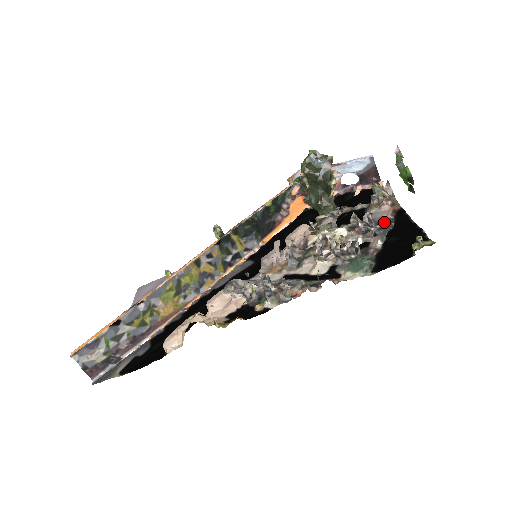
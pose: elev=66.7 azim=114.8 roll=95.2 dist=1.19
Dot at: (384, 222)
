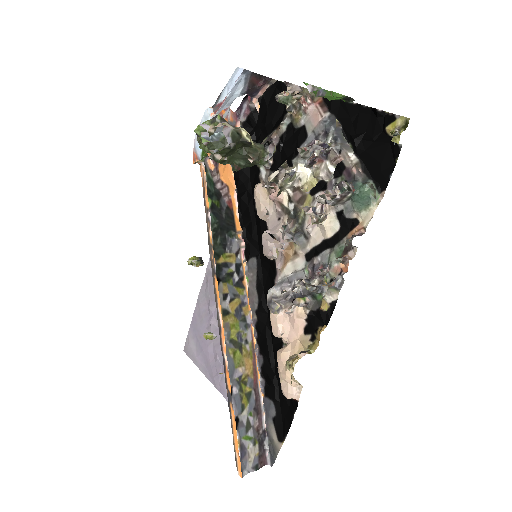
Dot at: (329, 128)
